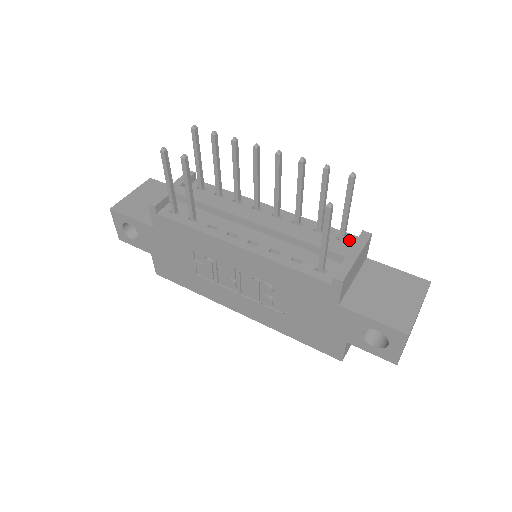
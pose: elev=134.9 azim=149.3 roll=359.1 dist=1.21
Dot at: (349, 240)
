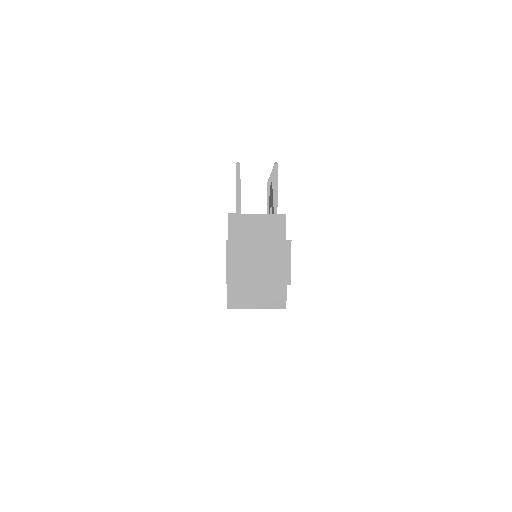
Dot at: occluded
